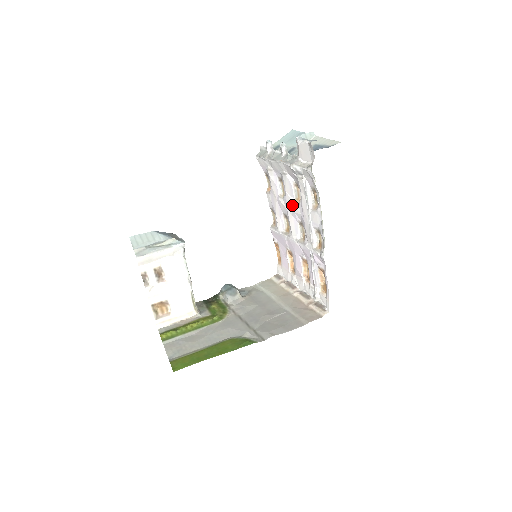
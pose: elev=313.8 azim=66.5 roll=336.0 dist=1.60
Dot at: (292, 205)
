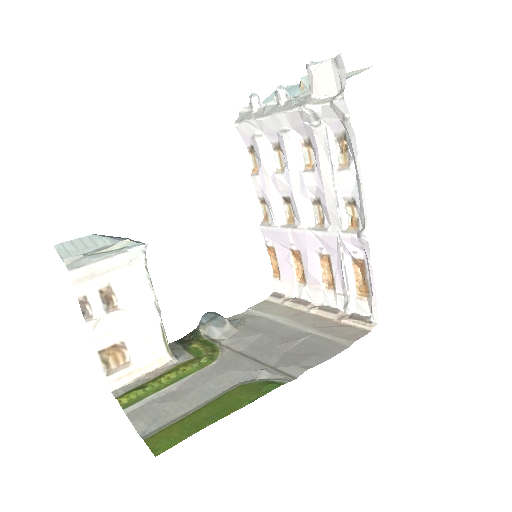
Dot at: (300, 176)
